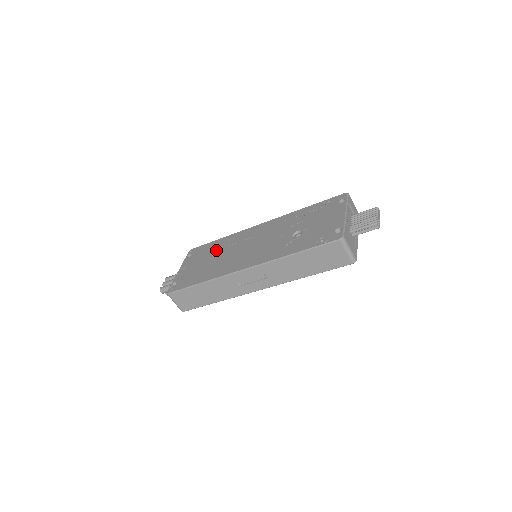
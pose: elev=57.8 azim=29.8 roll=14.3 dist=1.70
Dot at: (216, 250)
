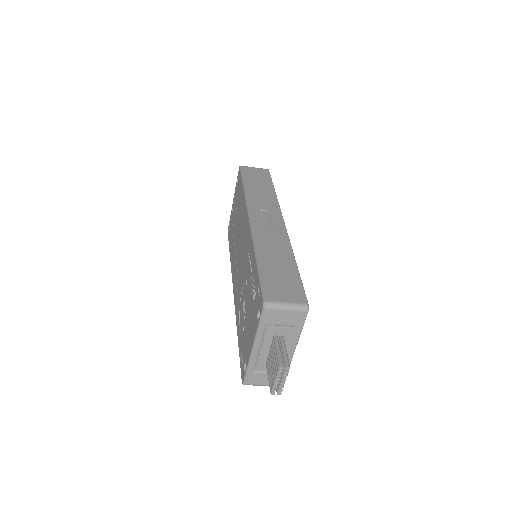
Dot at: (239, 210)
